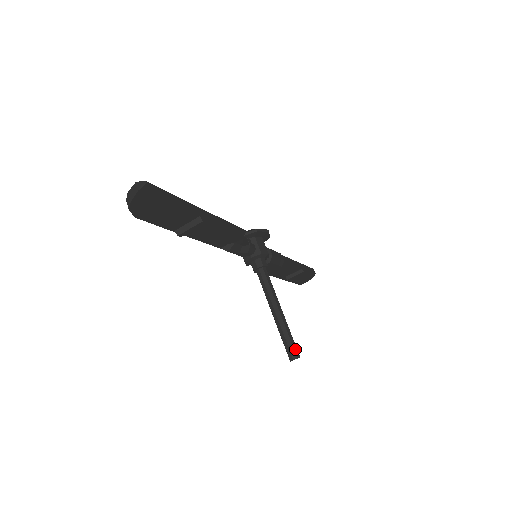
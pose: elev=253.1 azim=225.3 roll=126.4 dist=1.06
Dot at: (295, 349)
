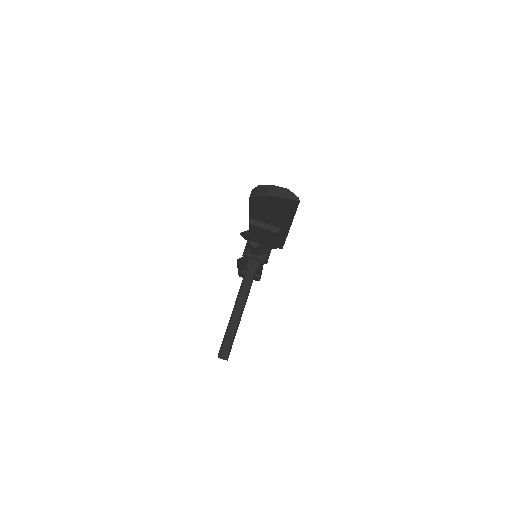
Dot at: (229, 351)
